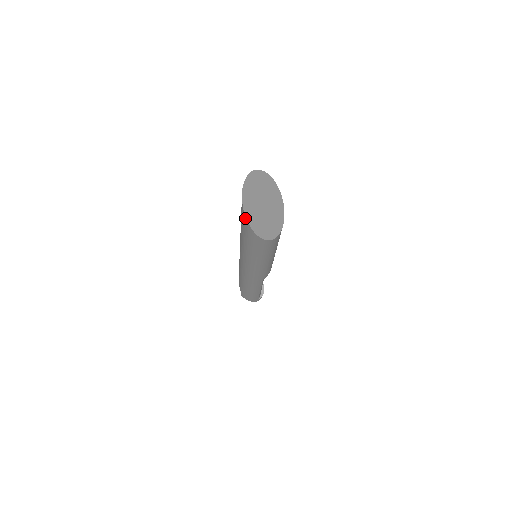
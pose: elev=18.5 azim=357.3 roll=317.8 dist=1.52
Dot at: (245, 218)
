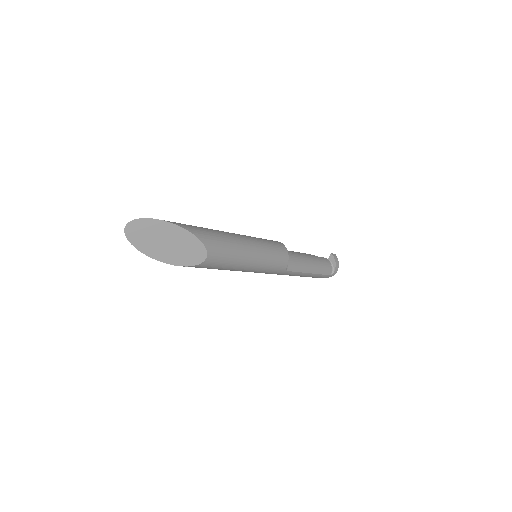
Dot at: (155, 259)
